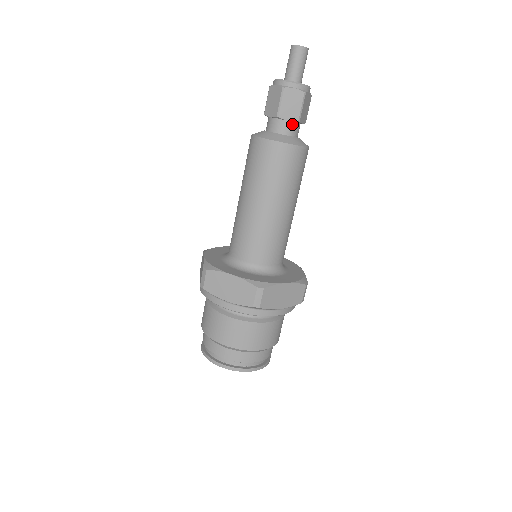
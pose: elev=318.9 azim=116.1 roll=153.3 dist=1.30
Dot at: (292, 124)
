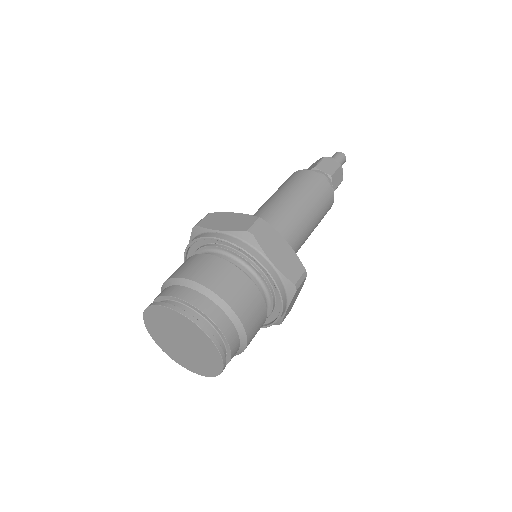
Dot at: (325, 177)
